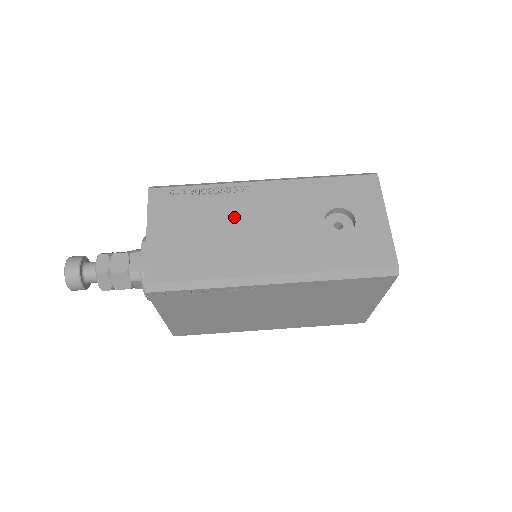
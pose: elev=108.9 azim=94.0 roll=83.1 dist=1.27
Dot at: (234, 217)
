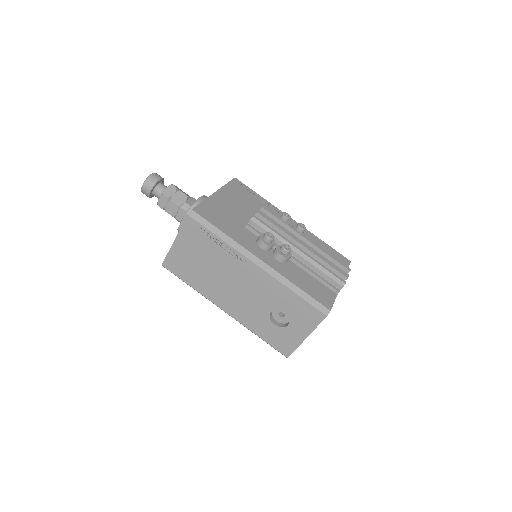
Dot at: (225, 271)
